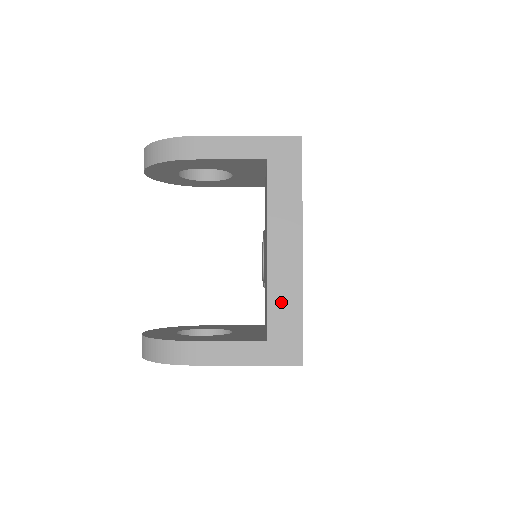
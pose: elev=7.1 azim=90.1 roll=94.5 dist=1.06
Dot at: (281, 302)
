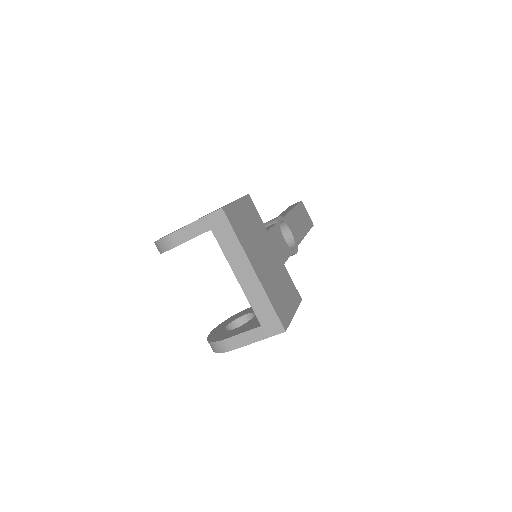
Dot at: (258, 303)
